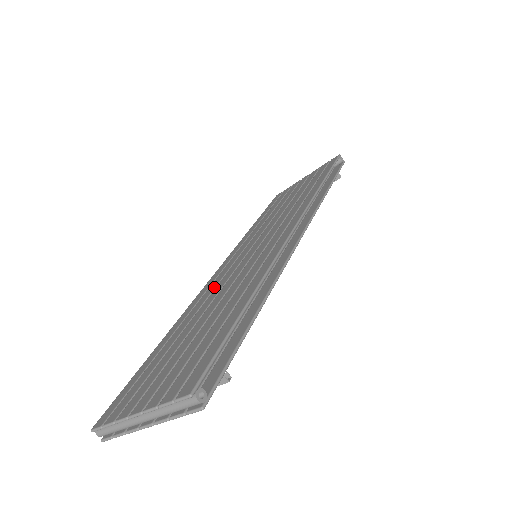
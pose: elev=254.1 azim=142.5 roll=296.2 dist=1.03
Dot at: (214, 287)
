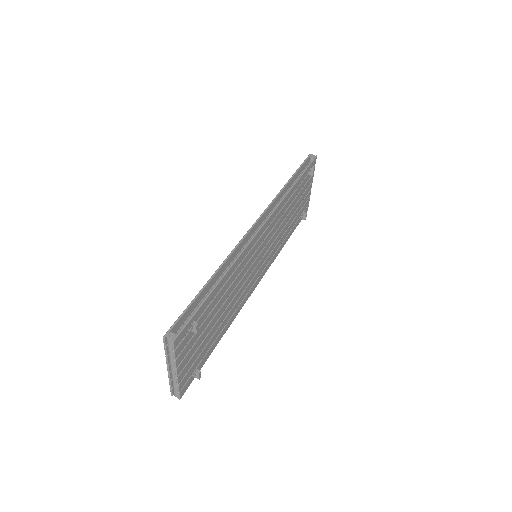
Dot at: occluded
